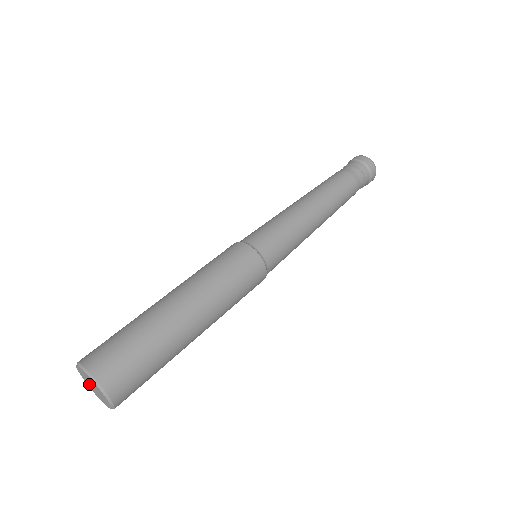
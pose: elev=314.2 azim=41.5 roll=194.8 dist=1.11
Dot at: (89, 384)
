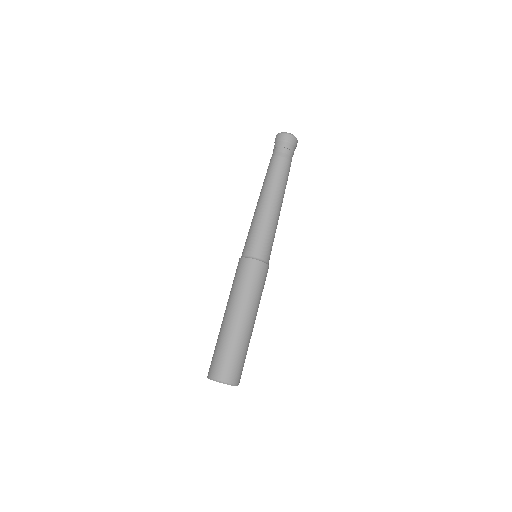
Dot at: occluded
